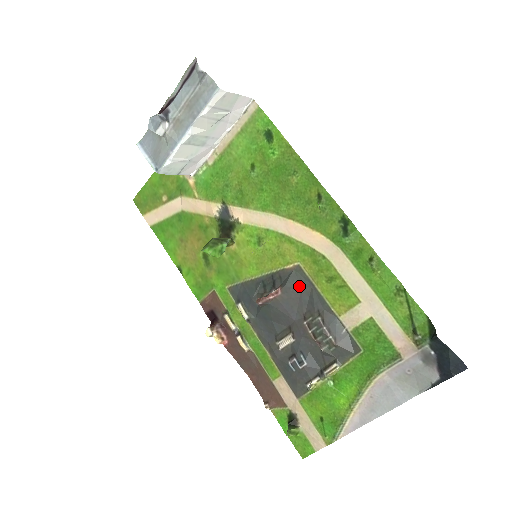
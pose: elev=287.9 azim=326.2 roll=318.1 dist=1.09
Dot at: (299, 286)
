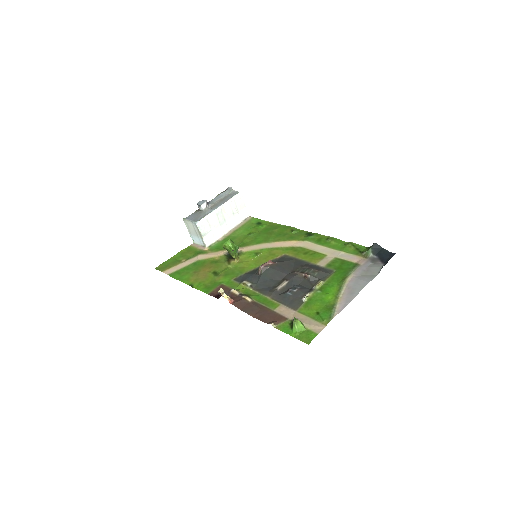
Dot at: (287, 260)
